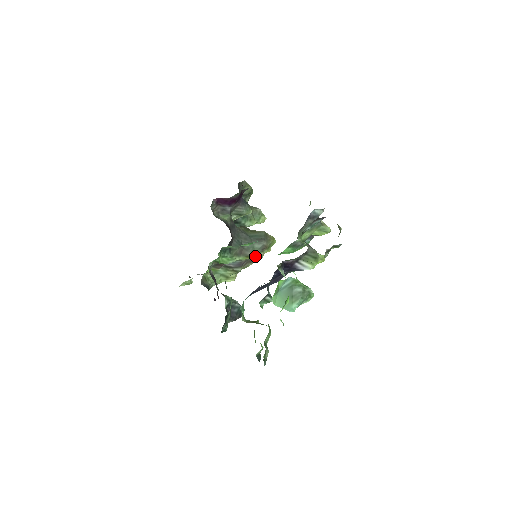
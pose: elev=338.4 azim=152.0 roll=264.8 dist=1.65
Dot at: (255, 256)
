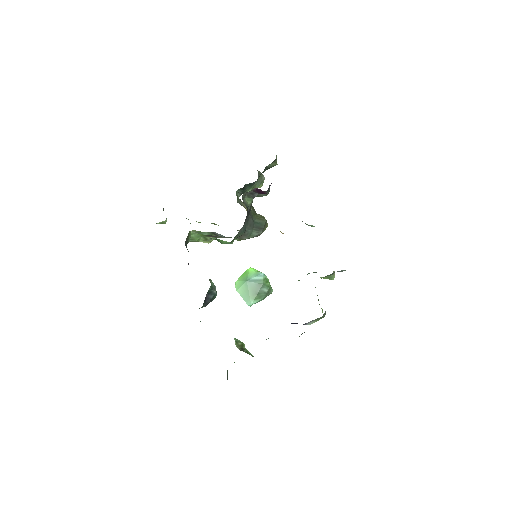
Dot at: (240, 229)
